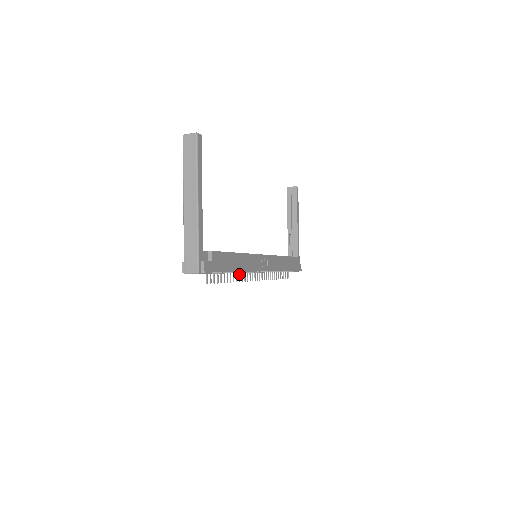
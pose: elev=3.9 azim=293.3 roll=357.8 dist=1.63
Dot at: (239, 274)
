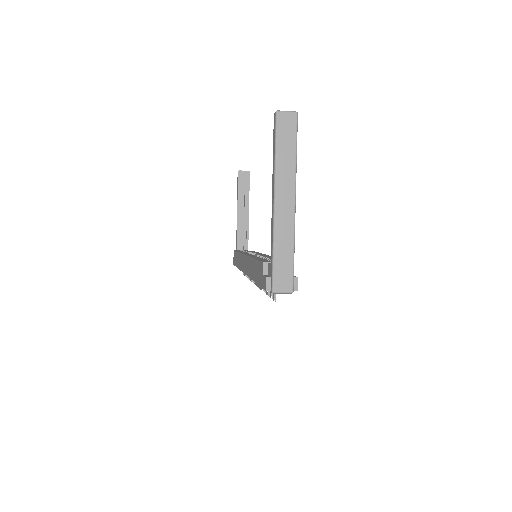
Dot at: occluded
